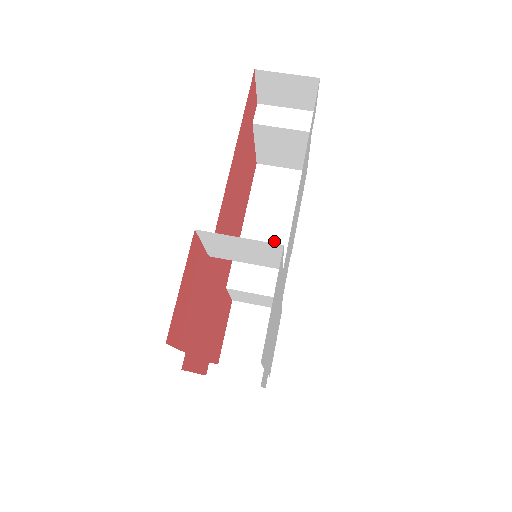
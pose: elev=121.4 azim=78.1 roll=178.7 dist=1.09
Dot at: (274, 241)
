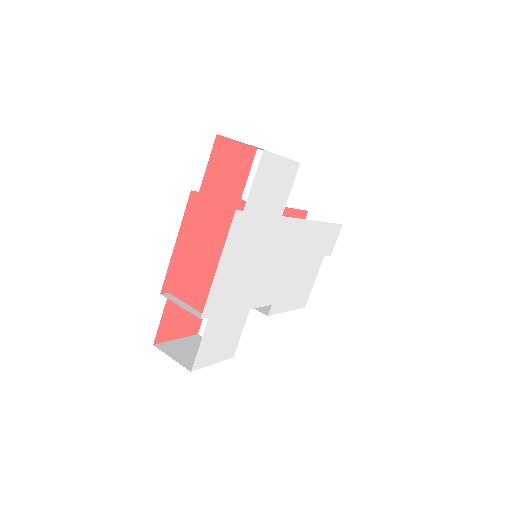
Dot at: (261, 307)
